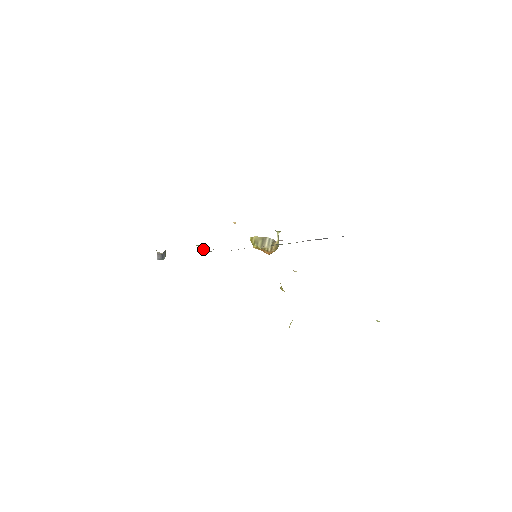
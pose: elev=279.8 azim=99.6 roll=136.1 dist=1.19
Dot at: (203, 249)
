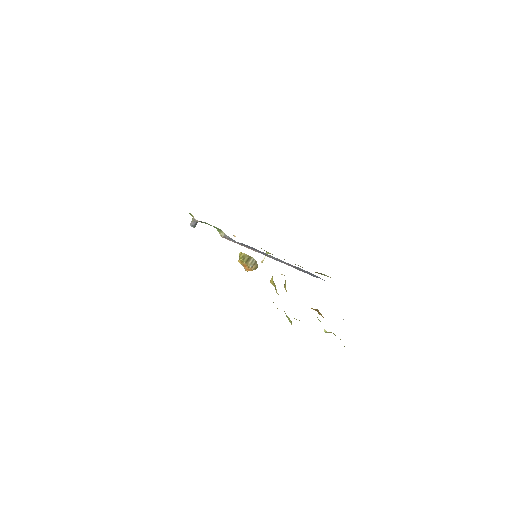
Dot at: (221, 235)
